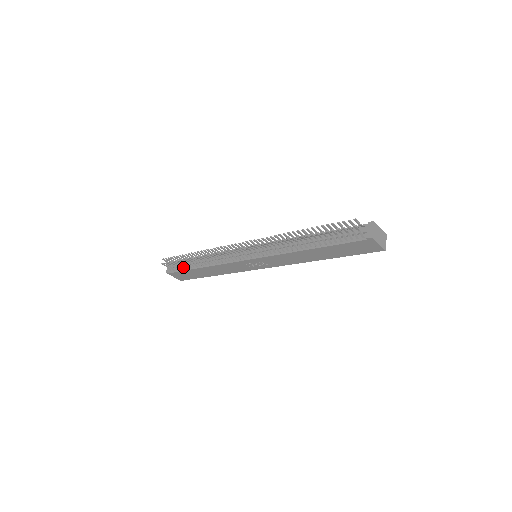
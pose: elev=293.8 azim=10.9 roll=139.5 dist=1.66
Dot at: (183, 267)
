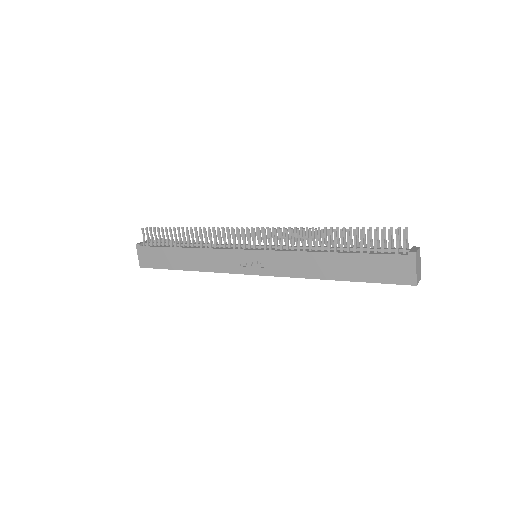
Dot at: (161, 245)
